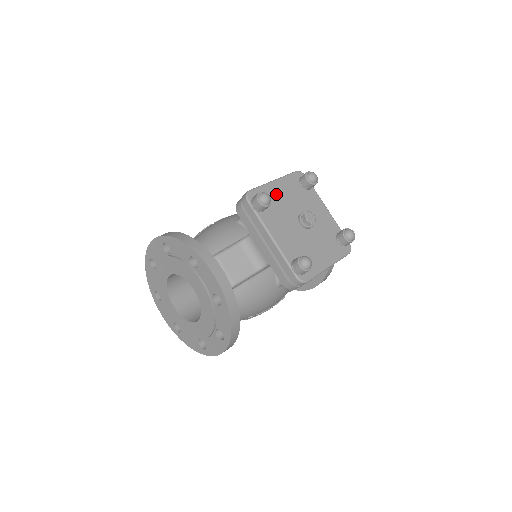
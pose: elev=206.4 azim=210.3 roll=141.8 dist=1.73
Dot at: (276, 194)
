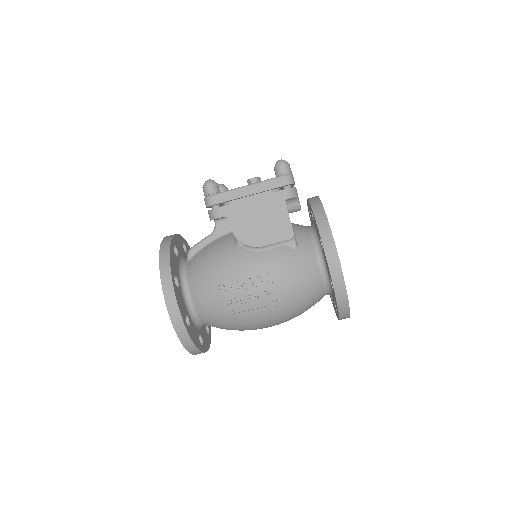
Dot at: occluded
